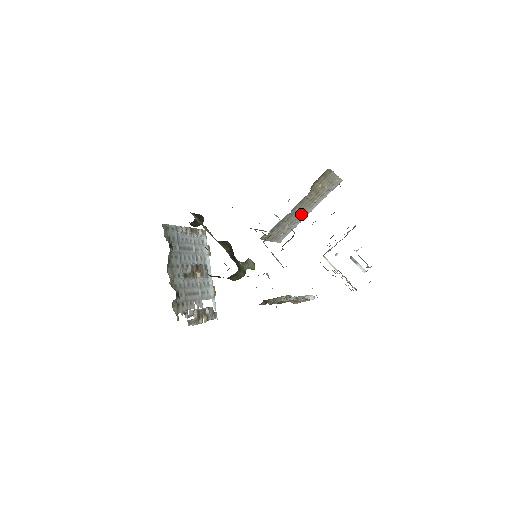
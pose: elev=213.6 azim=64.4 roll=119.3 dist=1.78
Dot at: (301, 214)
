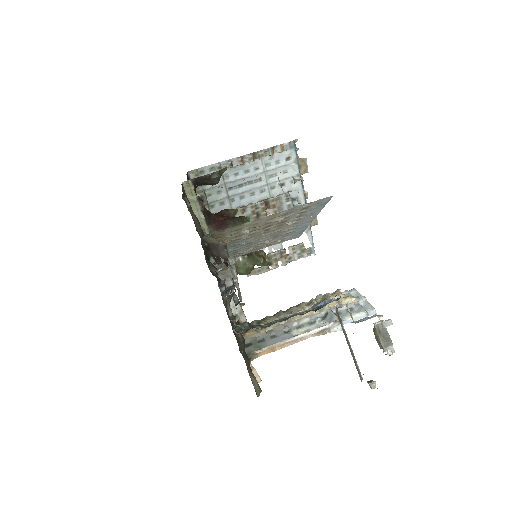
Dot at: (281, 231)
